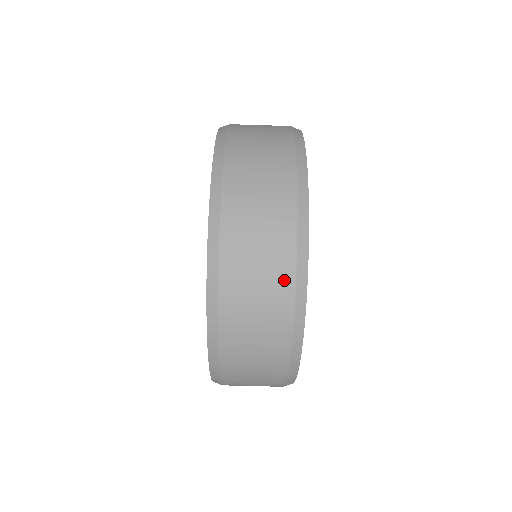
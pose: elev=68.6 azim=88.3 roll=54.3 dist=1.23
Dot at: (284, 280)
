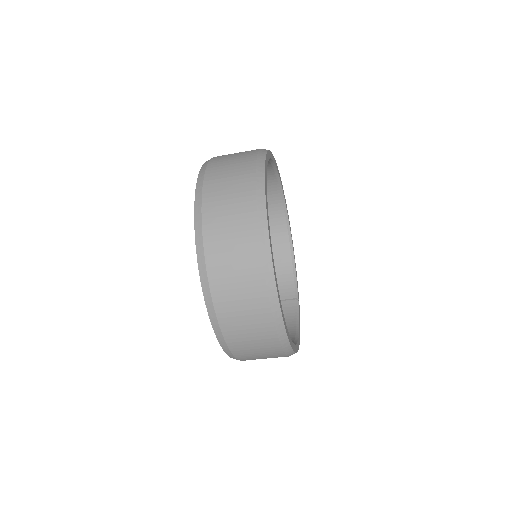
Dot at: (249, 218)
